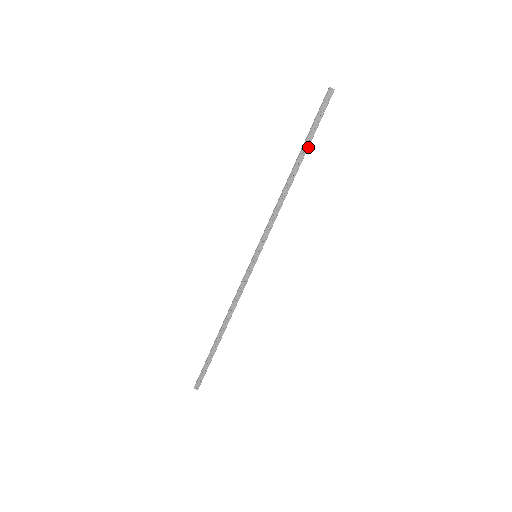
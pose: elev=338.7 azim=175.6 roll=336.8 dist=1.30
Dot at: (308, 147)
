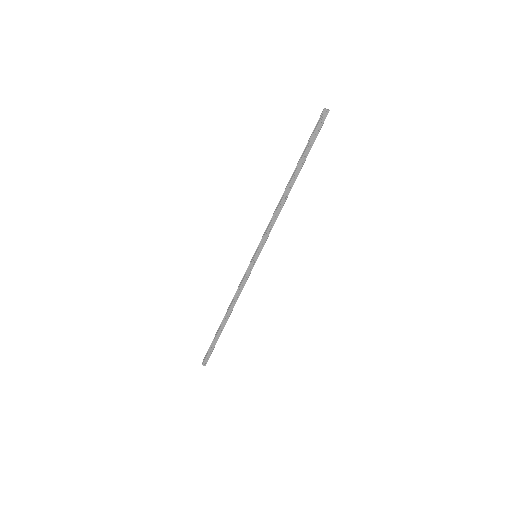
Dot at: (304, 162)
